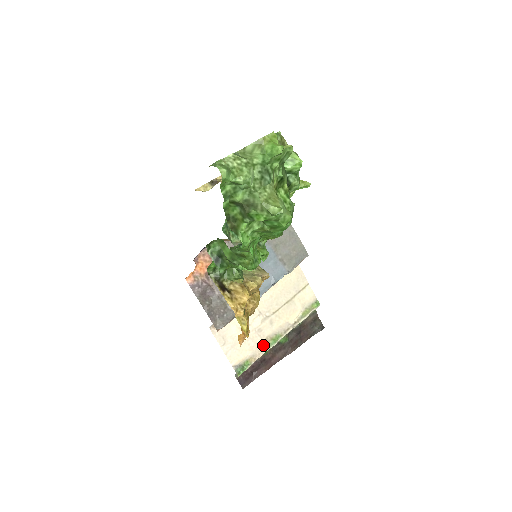
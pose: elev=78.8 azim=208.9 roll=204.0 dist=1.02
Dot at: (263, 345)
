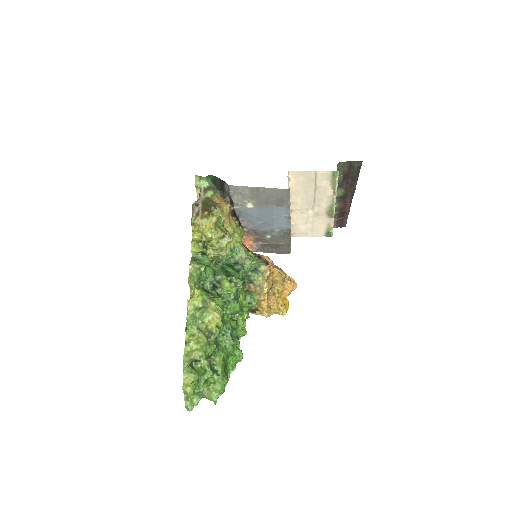
Dot at: (328, 216)
